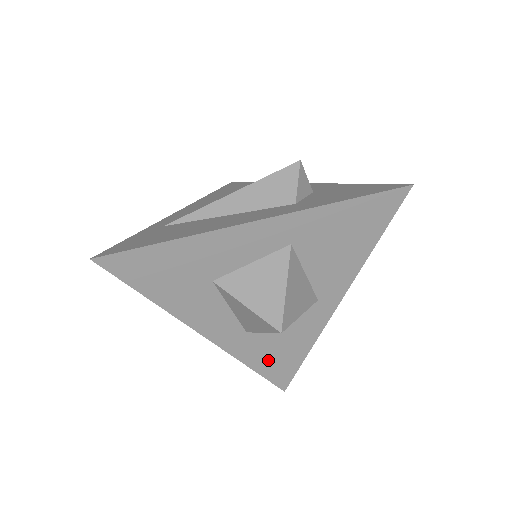
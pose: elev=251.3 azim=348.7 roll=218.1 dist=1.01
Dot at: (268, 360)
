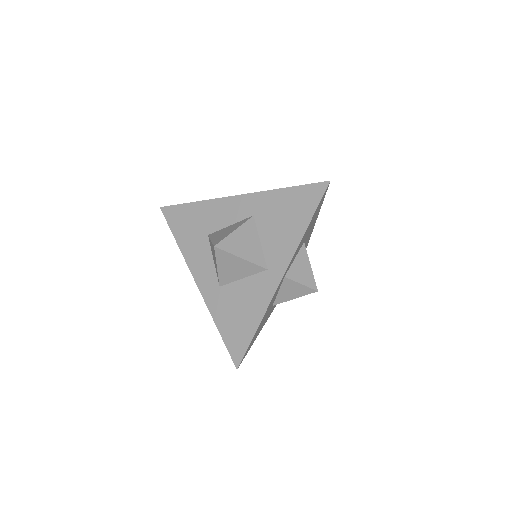
Dot at: (229, 323)
